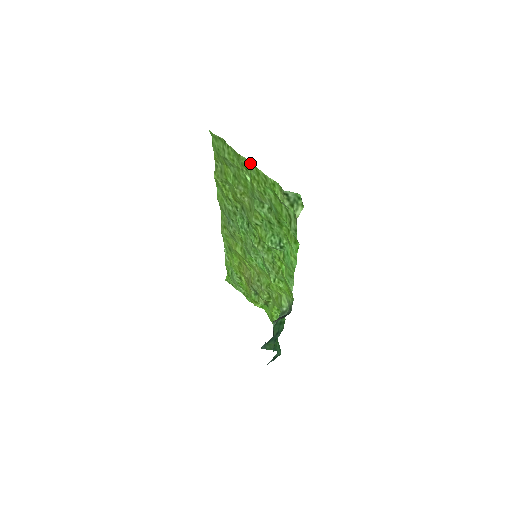
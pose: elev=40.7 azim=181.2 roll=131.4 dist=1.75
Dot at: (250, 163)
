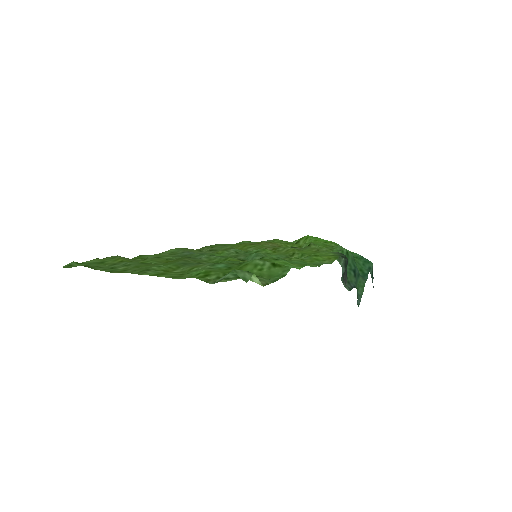
Dot at: (140, 274)
